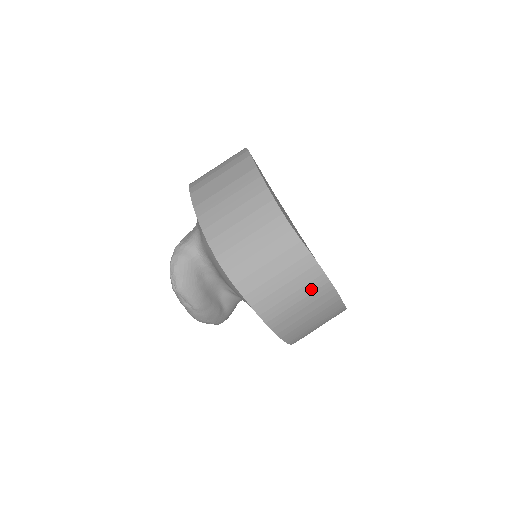
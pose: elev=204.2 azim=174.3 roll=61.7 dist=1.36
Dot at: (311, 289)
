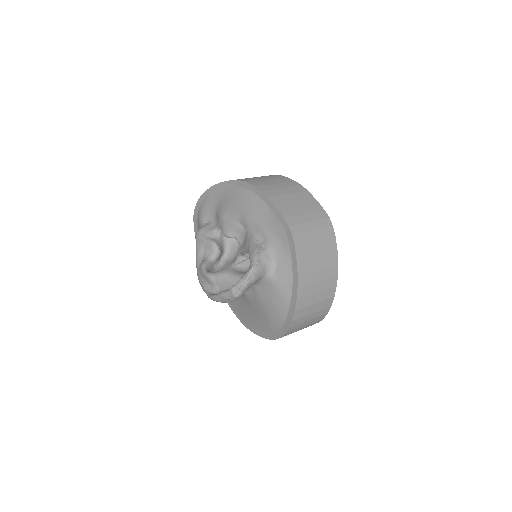
Dot at: occluded
